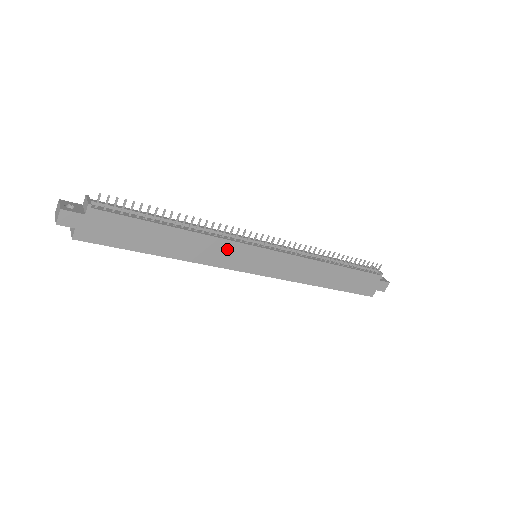
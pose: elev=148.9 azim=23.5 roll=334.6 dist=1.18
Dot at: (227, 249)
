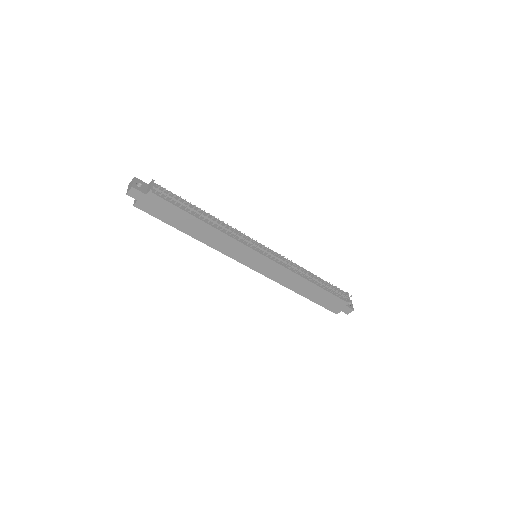
Dot at: (235, 246)
